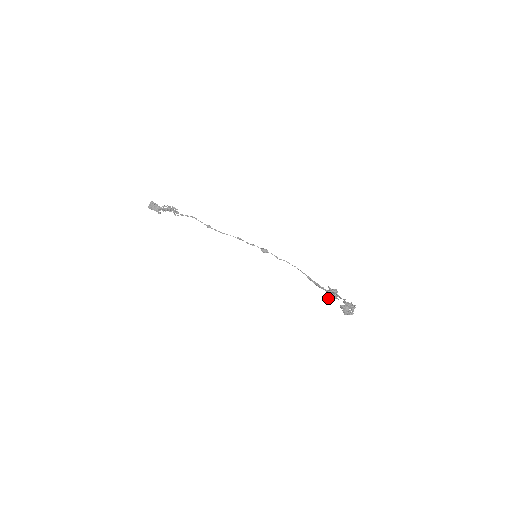
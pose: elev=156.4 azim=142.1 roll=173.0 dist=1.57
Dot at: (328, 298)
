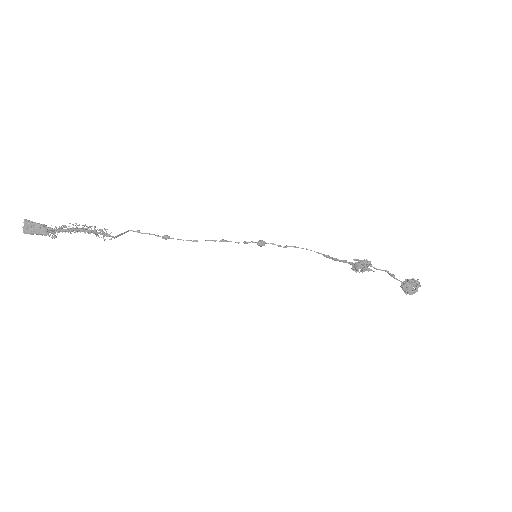
Dot at: occluded
